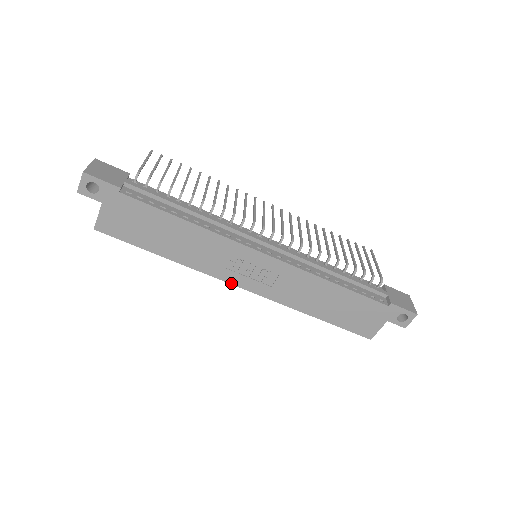
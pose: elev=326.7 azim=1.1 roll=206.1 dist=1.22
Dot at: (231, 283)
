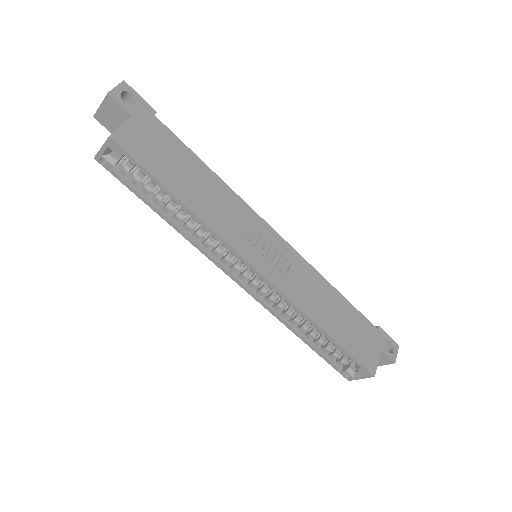
Dot at: (247, 260)
